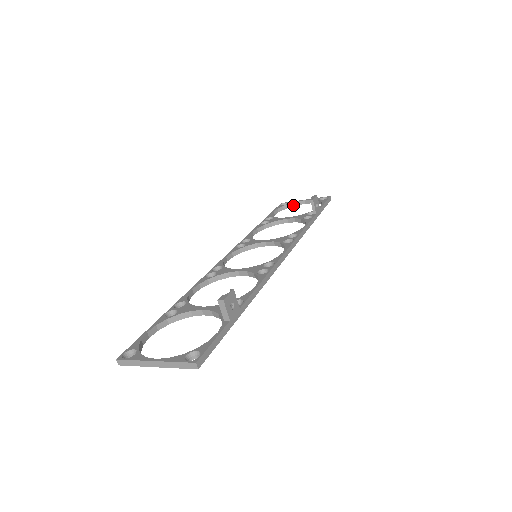
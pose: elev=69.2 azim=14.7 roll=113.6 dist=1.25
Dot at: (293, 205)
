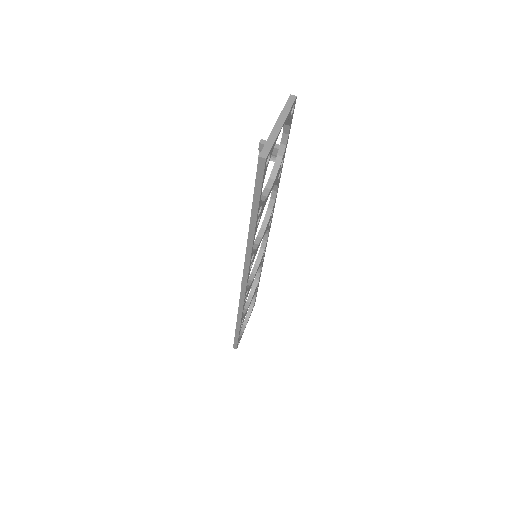
Dot at: (241, 334)
